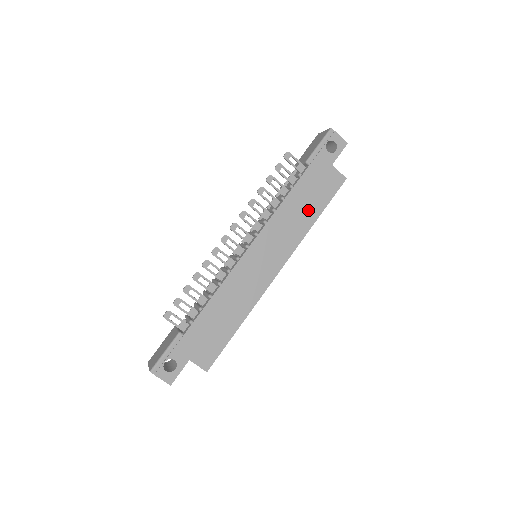
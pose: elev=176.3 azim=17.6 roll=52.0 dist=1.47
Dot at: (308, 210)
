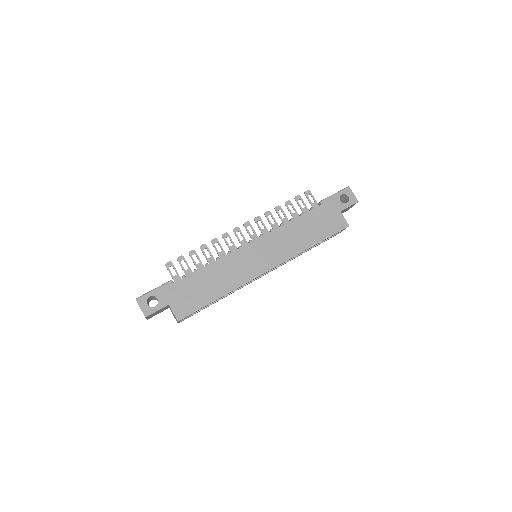
Dot at: (309, 235)
